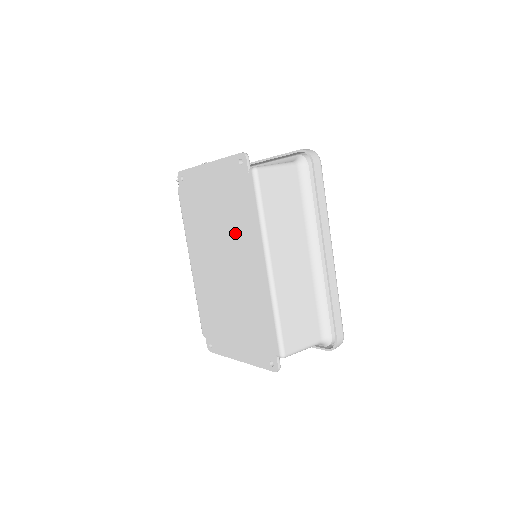
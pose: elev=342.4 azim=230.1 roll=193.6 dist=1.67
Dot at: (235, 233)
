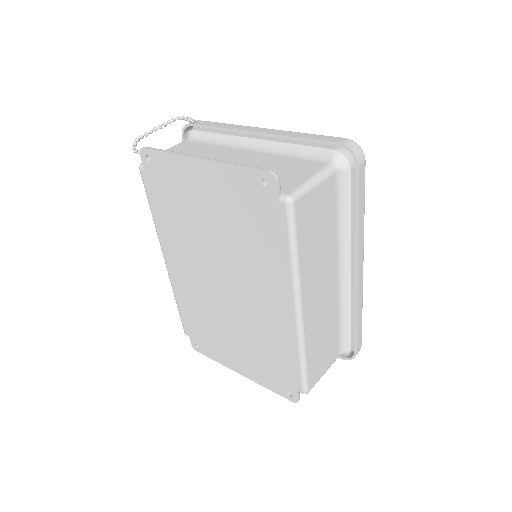
Dot at: (246, 260)
